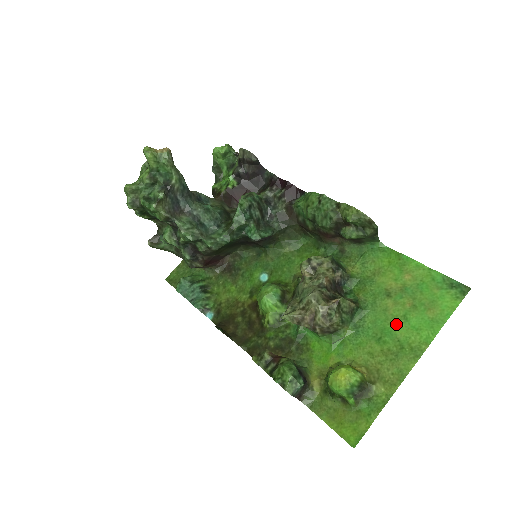
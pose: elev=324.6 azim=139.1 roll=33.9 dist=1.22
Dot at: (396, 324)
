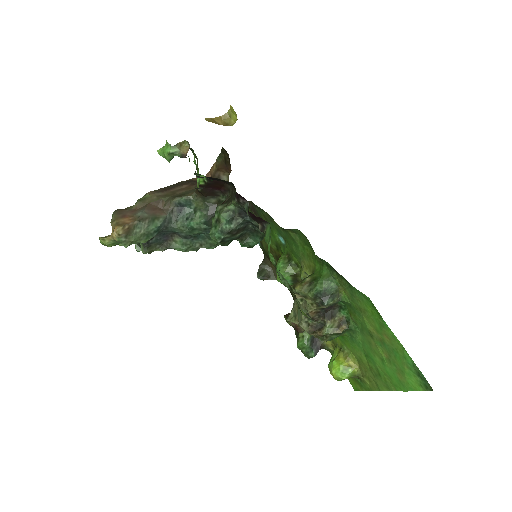
Dot at: (376, 359)
